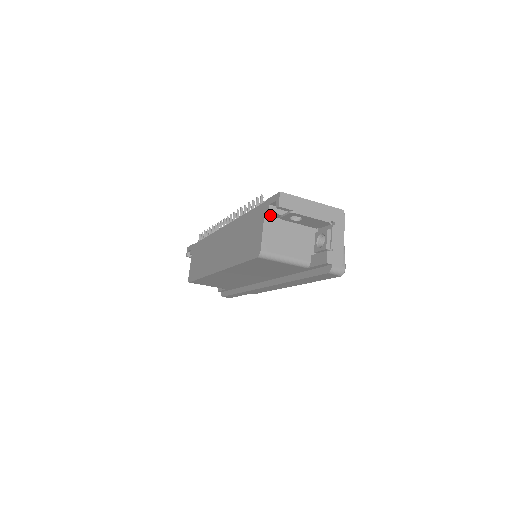
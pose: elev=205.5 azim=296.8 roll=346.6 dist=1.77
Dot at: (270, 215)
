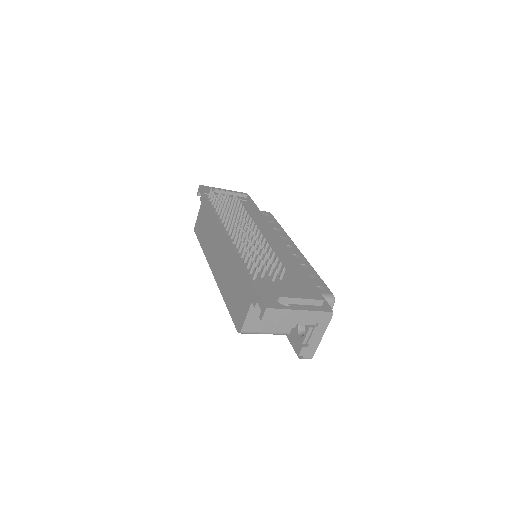
Dot at: occluded
